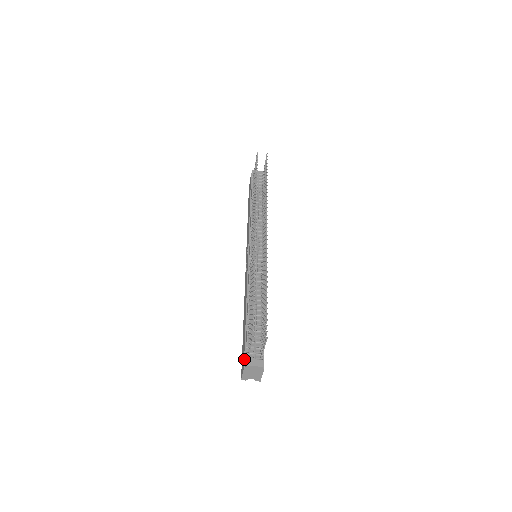
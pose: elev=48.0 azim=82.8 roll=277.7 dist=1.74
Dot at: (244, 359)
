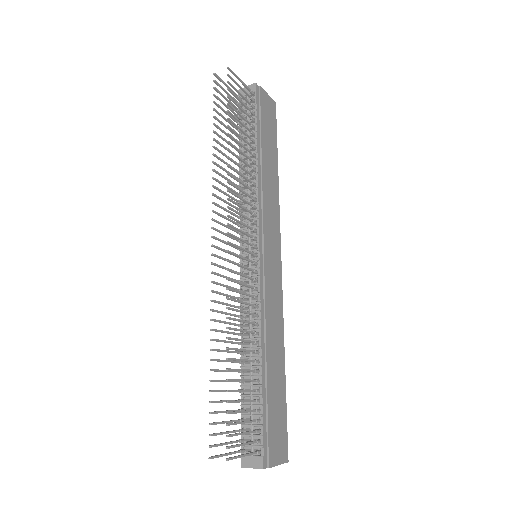
Dot at: occluded
